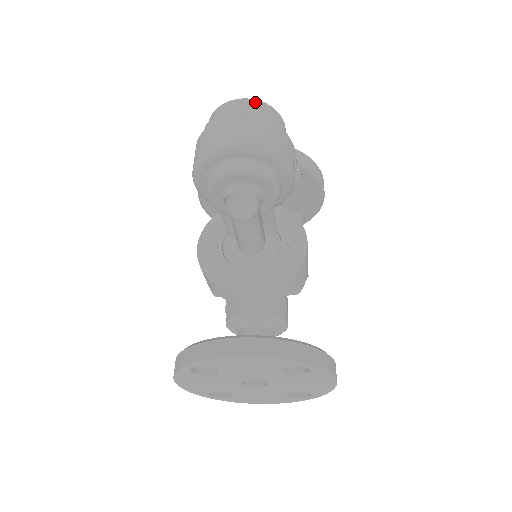
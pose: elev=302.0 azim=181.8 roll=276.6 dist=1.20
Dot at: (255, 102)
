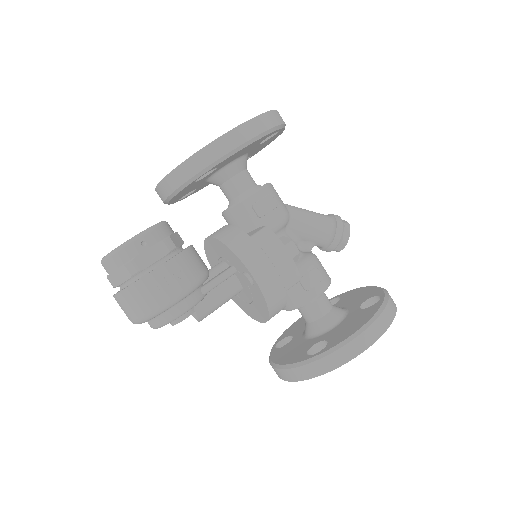
Dot at: (106, 264)
